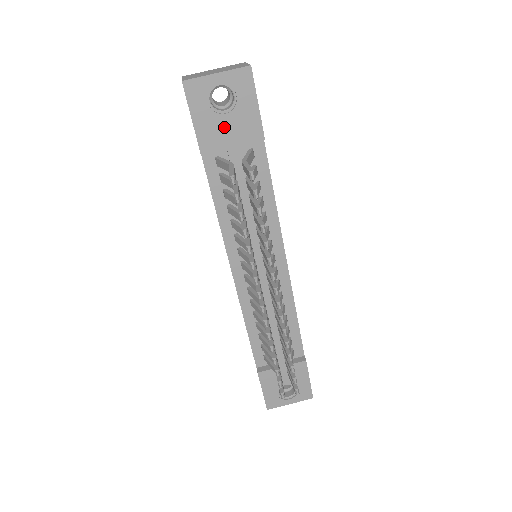
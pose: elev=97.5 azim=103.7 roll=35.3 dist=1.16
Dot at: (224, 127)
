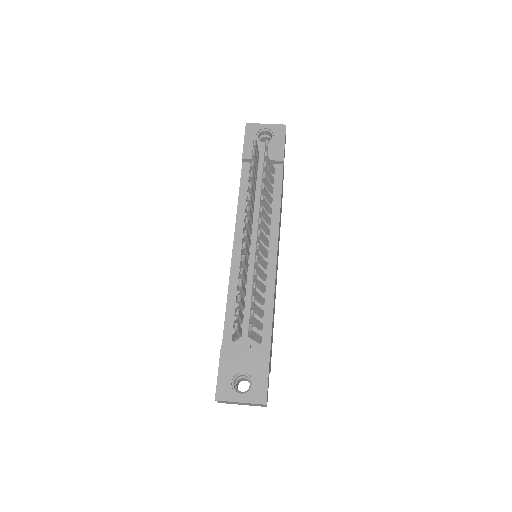
Dot at: (261, 149)
